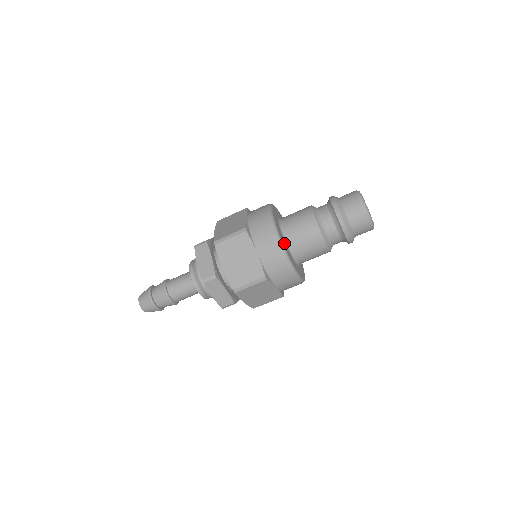
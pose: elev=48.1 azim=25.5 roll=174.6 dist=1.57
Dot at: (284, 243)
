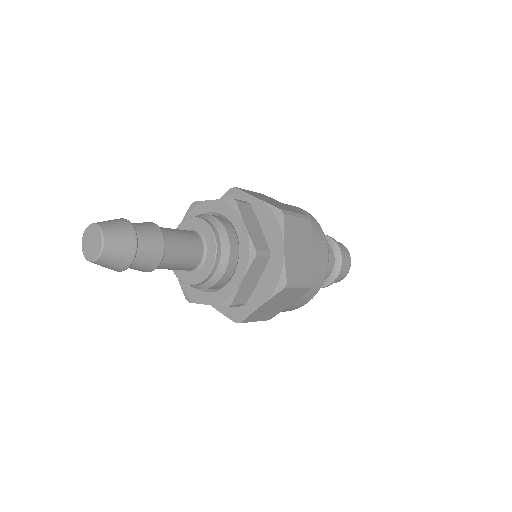
Dot at: occluded
